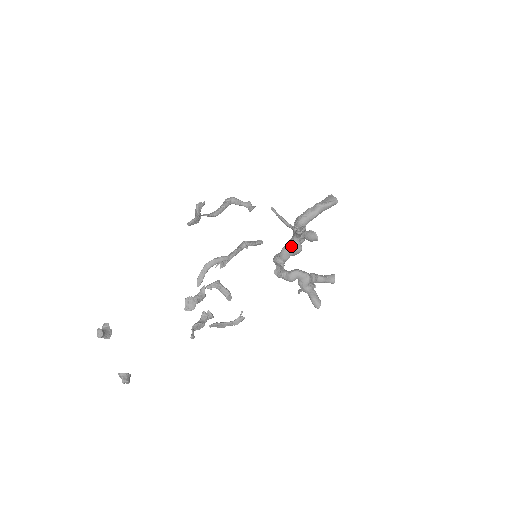
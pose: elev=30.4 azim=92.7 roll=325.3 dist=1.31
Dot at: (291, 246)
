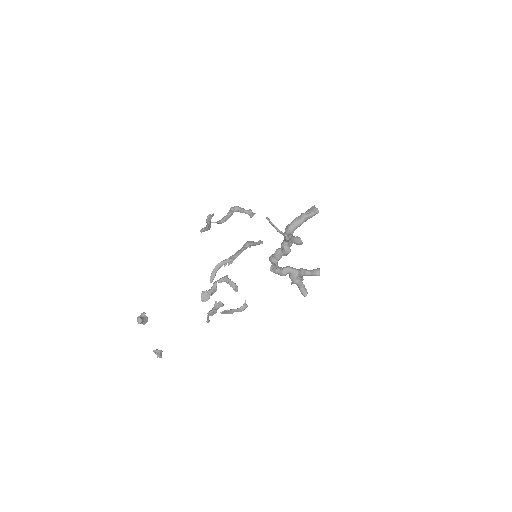
Dot at: (282, 249)
